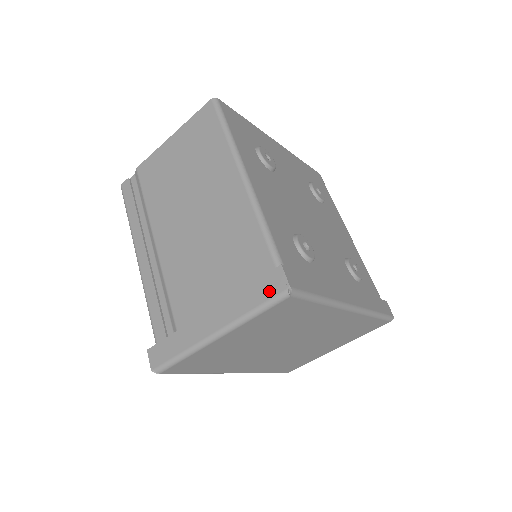
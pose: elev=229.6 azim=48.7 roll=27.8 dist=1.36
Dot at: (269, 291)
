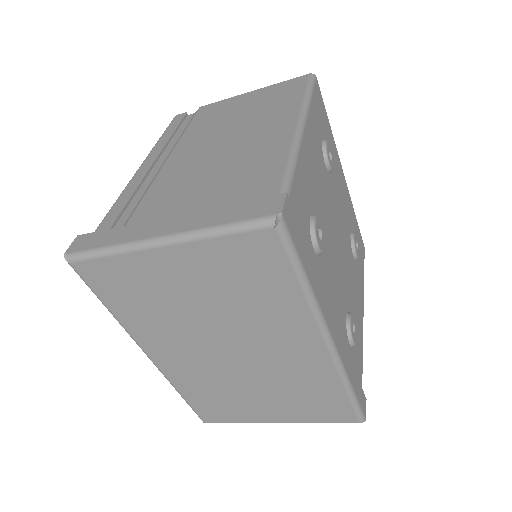
Dot at: (254, 212)
